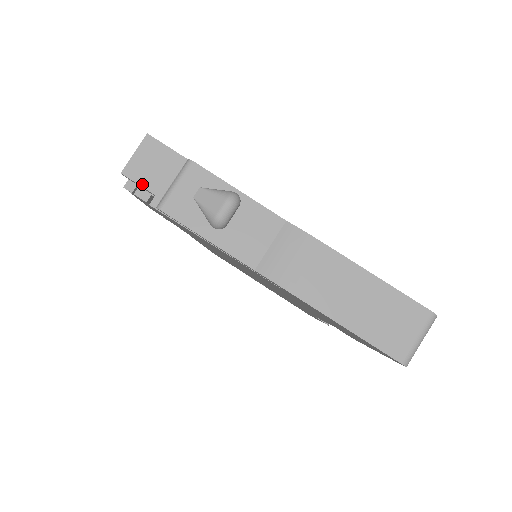
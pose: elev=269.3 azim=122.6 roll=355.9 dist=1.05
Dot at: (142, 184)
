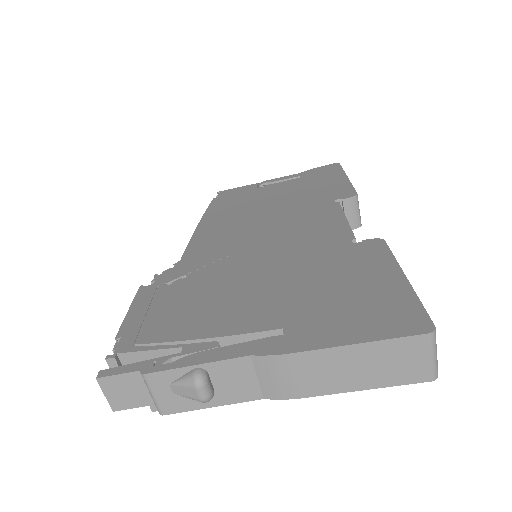
Dot at: (133, 407)
